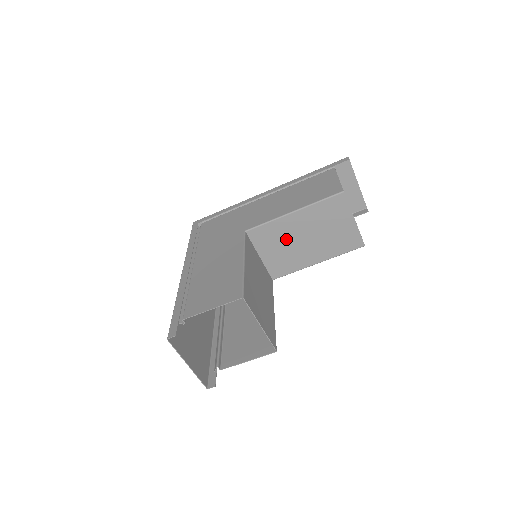
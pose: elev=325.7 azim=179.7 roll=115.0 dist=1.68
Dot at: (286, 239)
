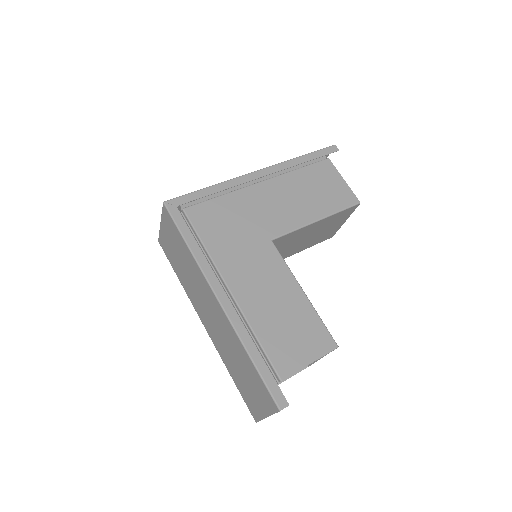
Dot at: (293, 241)
